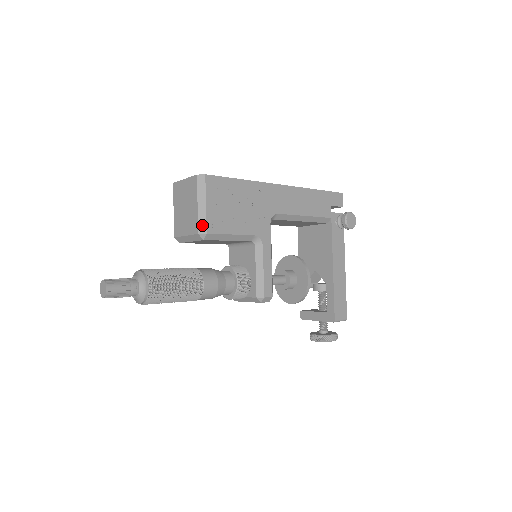
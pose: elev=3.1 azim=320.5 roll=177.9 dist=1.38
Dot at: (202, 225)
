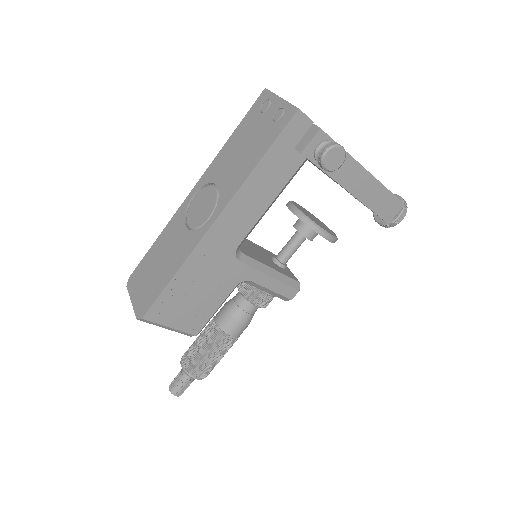
Dot at: (186, 334)
